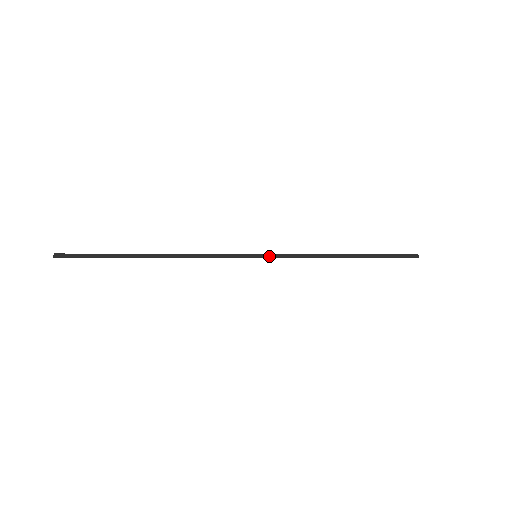
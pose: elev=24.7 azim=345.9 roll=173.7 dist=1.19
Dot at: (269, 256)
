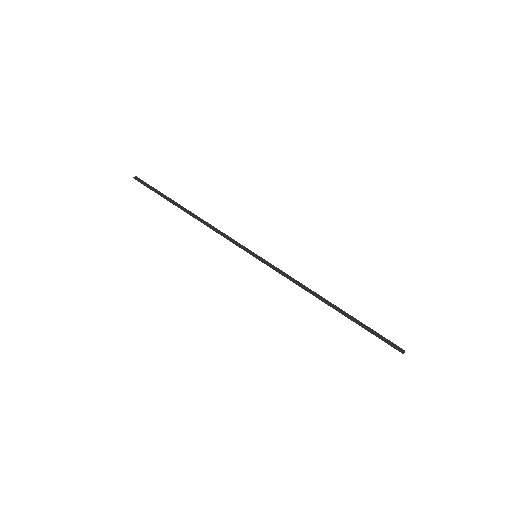
Dot at: (265, 262)
